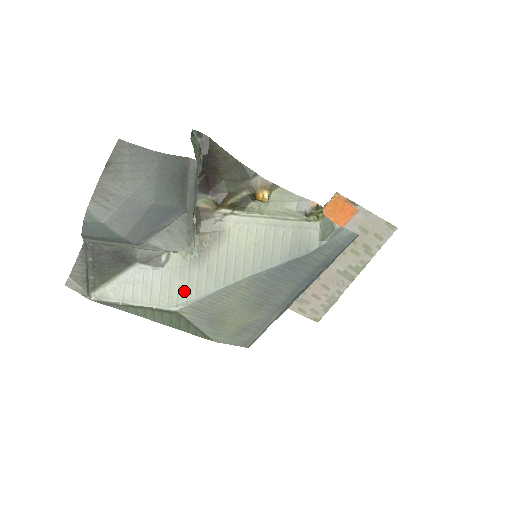
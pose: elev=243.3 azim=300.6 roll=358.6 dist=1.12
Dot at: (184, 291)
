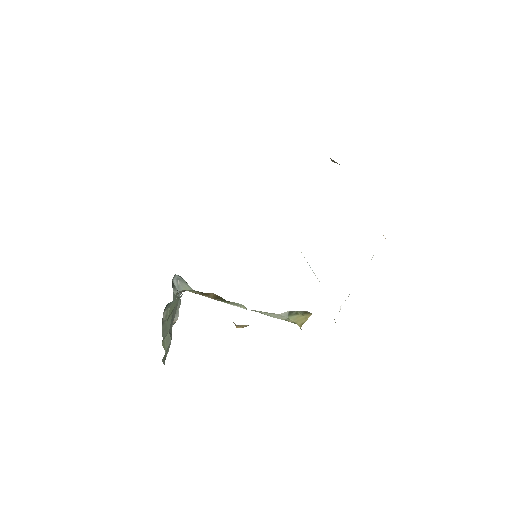
Dot at: occluded
